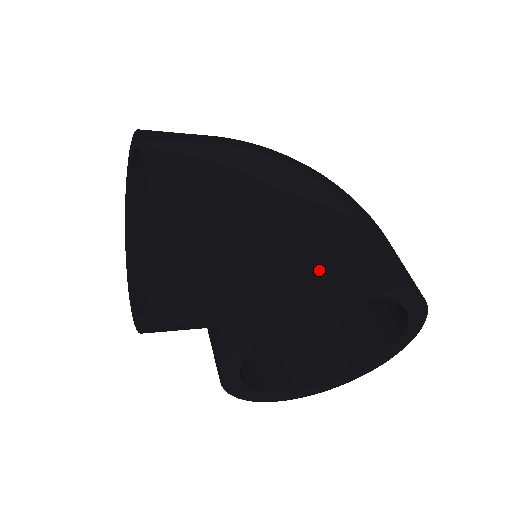
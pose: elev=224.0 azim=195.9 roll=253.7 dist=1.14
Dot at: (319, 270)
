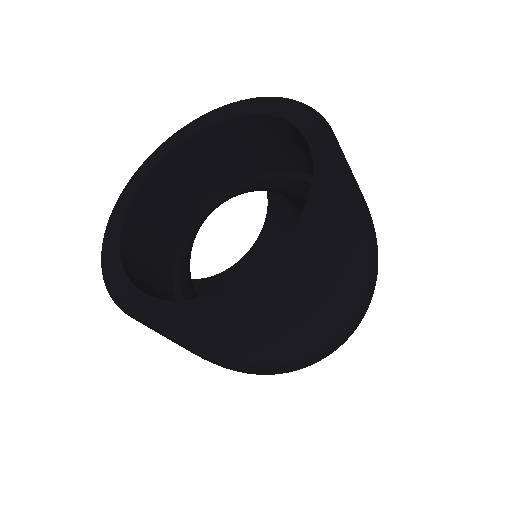
Dot at: occluded
